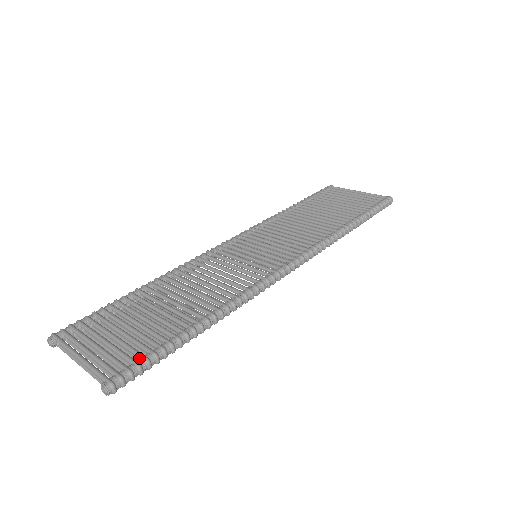
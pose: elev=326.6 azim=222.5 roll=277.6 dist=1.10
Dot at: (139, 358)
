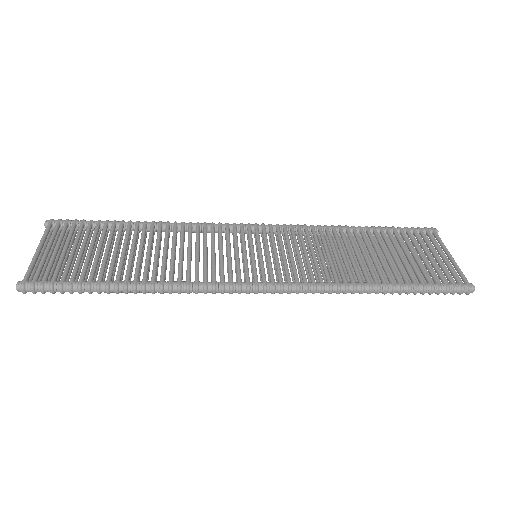
Dot at: (60, 280)
